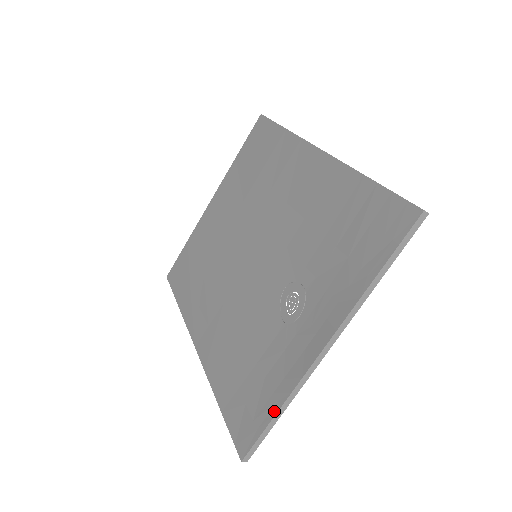
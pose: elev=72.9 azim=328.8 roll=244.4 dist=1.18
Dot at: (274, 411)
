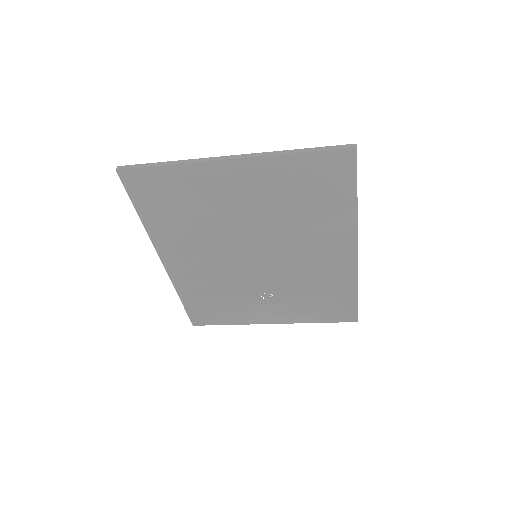
Dot at: (227, 324)
